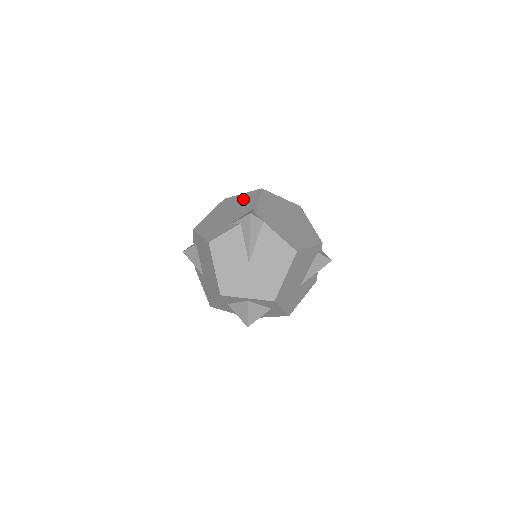
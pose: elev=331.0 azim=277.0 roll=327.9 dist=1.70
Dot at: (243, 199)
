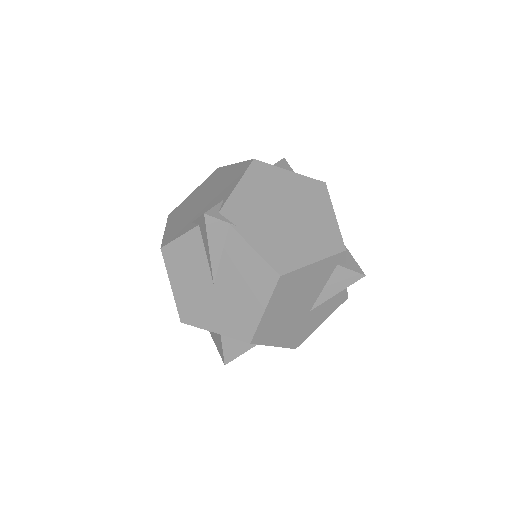
Dot at: (228, 175)
